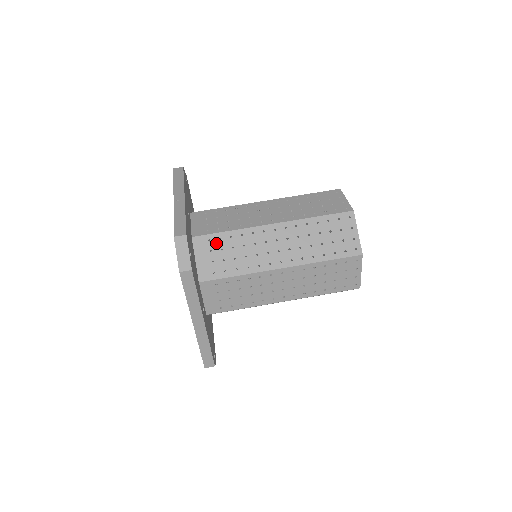
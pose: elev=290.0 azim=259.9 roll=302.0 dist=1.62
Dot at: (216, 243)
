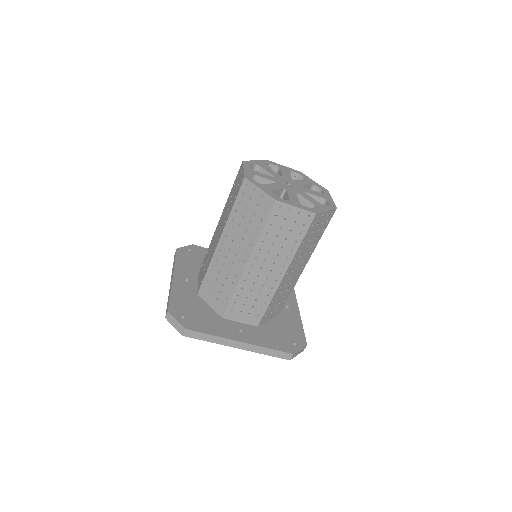
Dot at: (208, 285)
